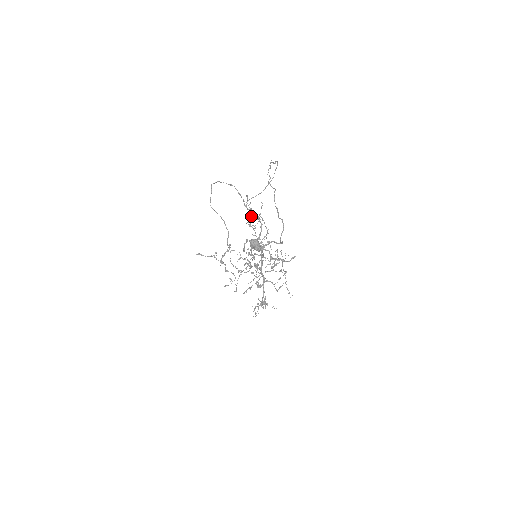
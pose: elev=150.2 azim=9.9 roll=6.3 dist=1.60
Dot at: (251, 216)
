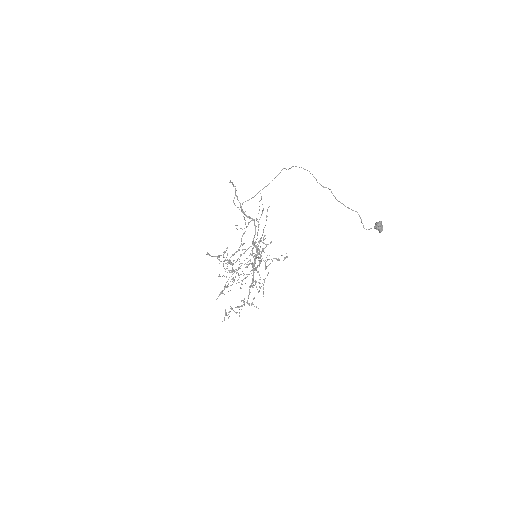
Dot at: occluded
